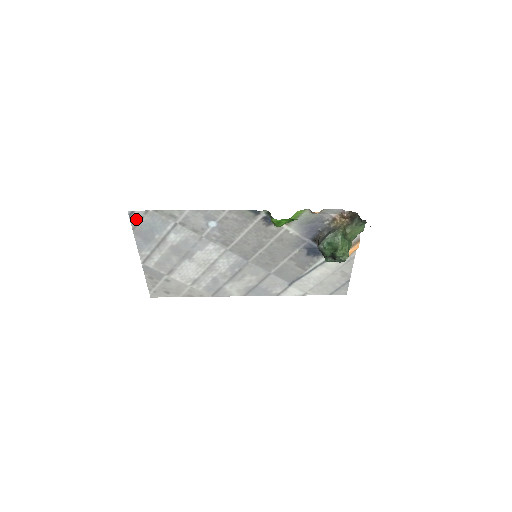
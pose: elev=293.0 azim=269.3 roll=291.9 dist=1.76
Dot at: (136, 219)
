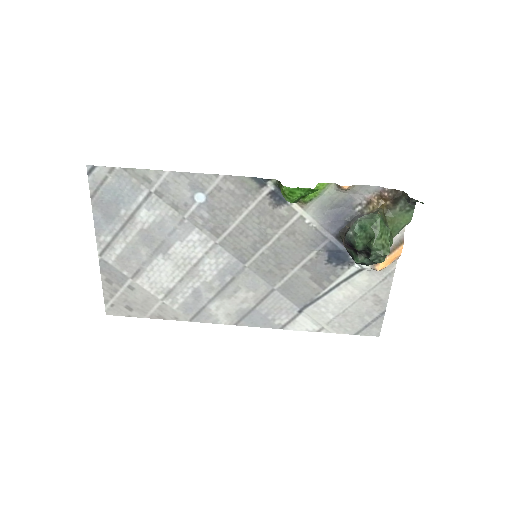
Dot at: (97, 180)
